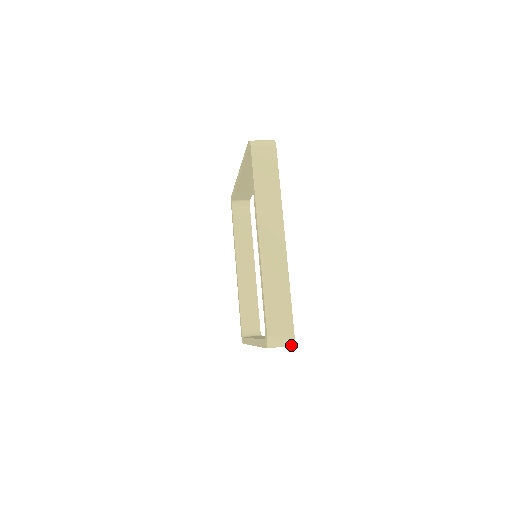
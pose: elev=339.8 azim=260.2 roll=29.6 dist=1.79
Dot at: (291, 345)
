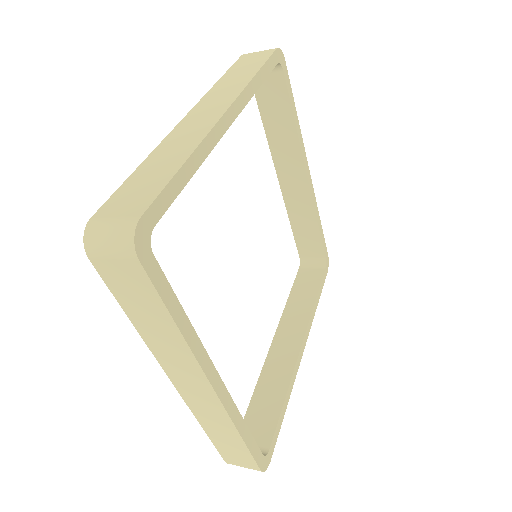
Dot at: (132, 251)
